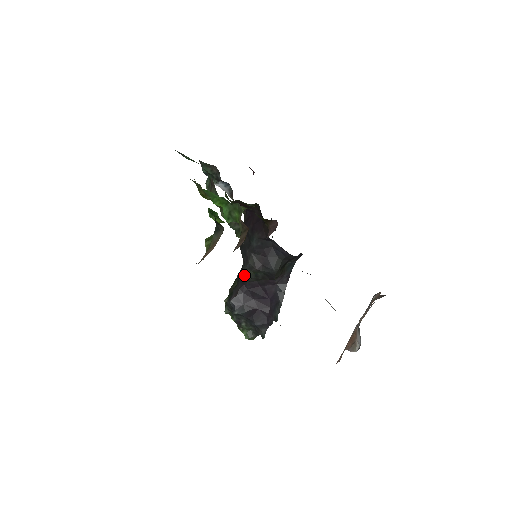
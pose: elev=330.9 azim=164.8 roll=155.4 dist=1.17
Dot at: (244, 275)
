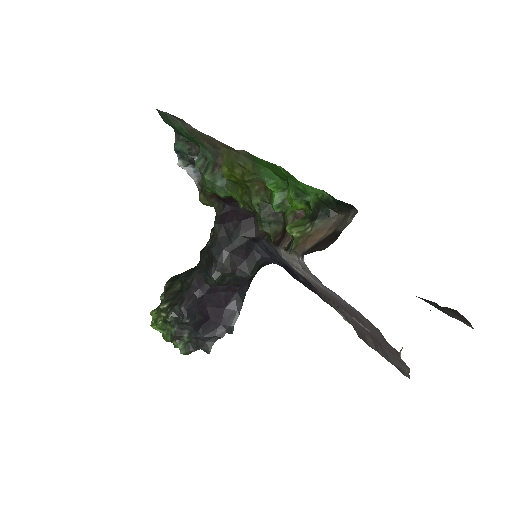
Dot at: (203, 277)
